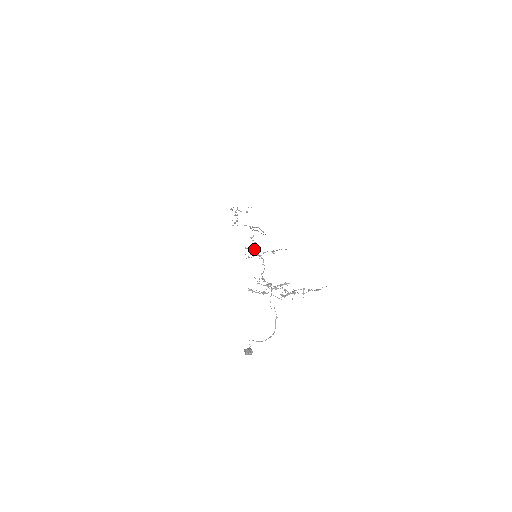
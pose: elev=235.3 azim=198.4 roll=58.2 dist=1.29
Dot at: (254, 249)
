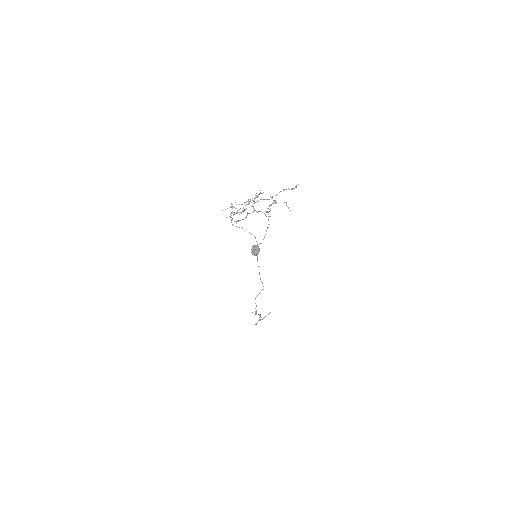
Dot at: (230, 207)
